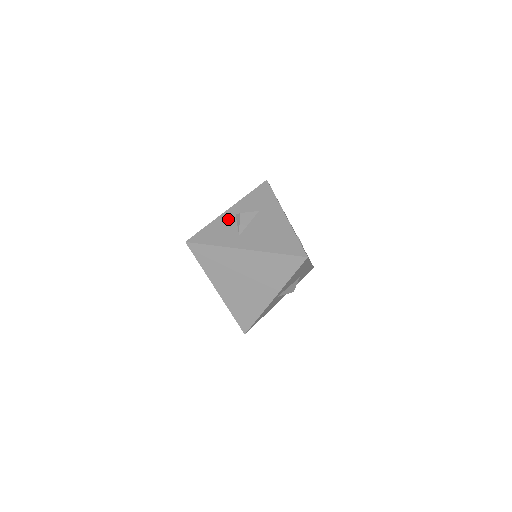
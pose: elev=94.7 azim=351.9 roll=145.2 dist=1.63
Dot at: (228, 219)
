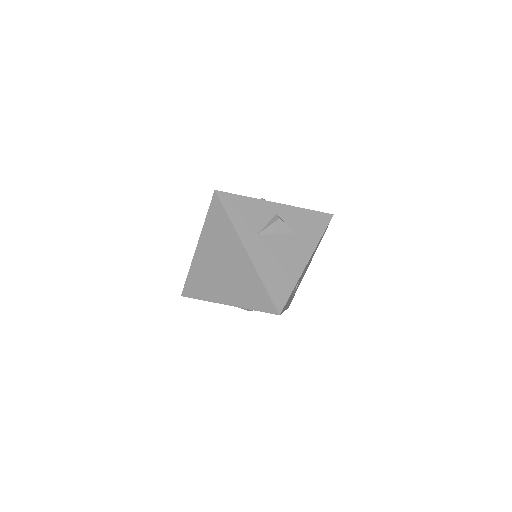
Dot at: (267, 211)
